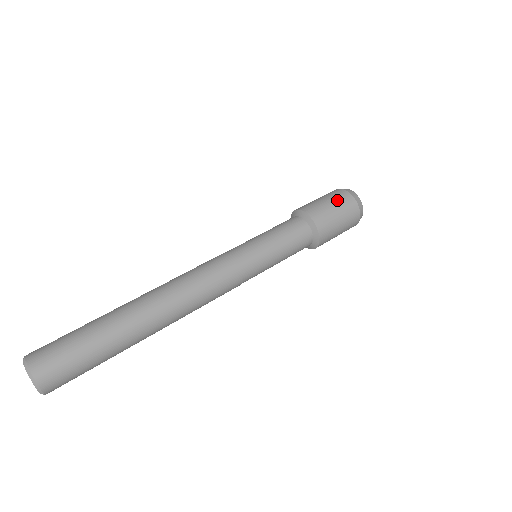
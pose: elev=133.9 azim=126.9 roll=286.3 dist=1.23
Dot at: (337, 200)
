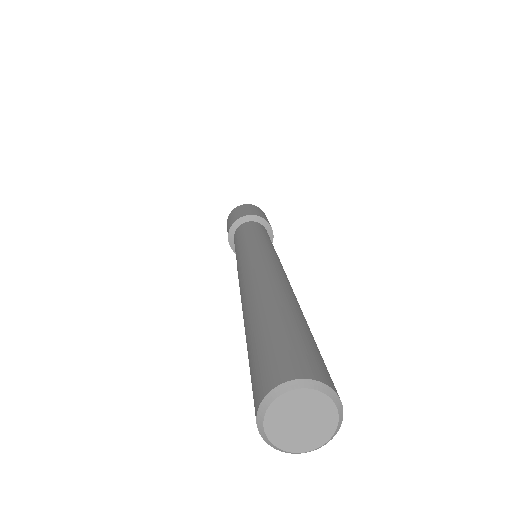
Dot at: (239, 209)
